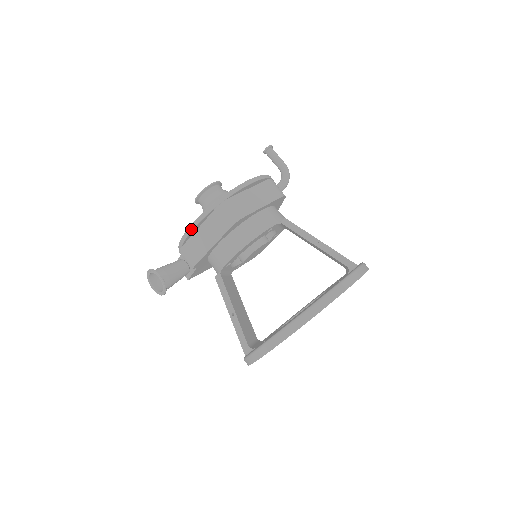
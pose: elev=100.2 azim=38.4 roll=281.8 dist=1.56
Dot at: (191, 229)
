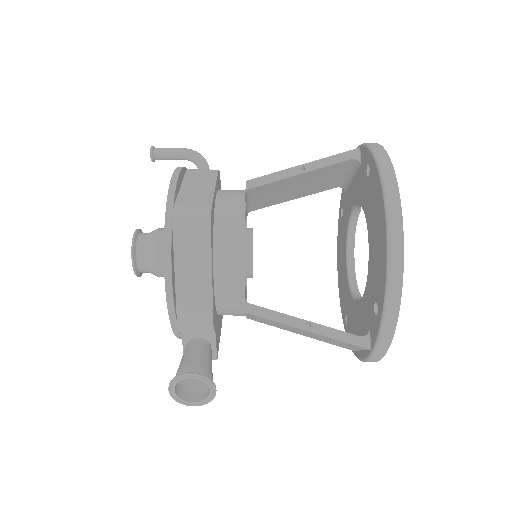
Dot at: (169, 281)
